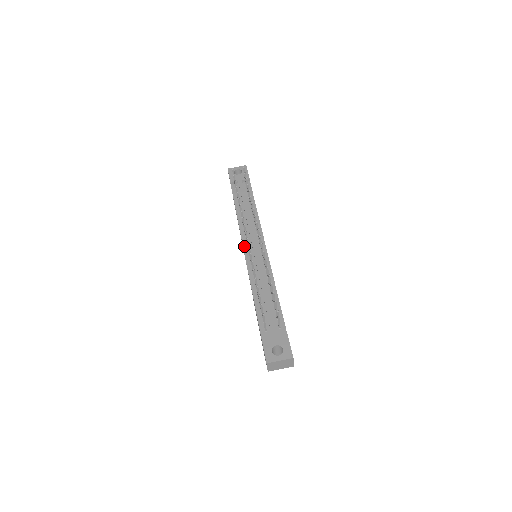
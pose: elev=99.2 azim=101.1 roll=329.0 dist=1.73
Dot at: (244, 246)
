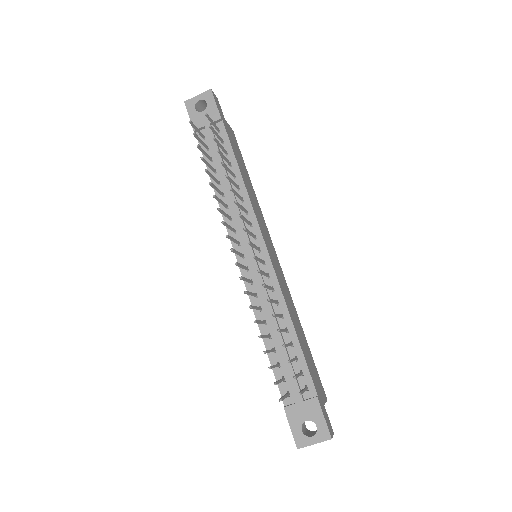
Dot at: occluded
